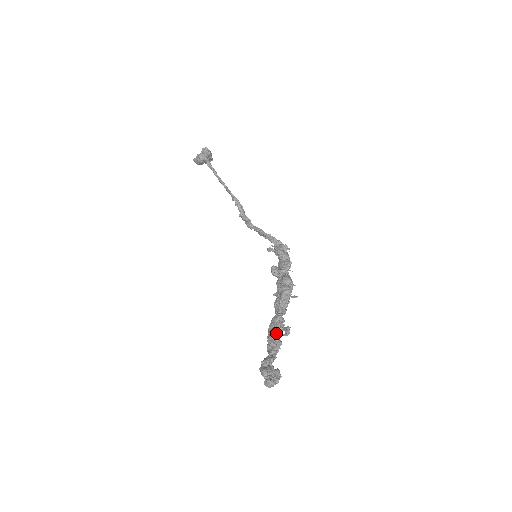
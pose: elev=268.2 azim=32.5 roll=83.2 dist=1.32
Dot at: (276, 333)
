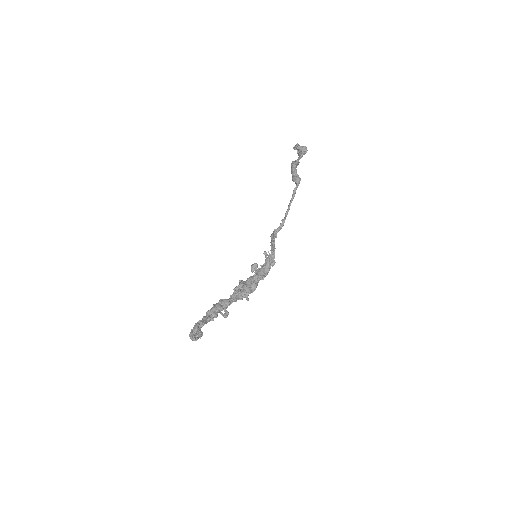
Dot at: (220, 309)
